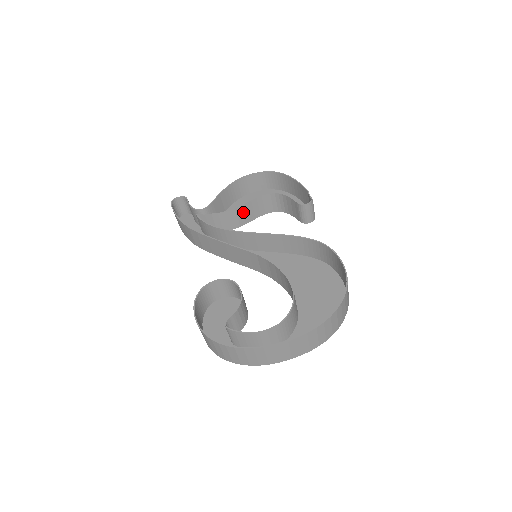
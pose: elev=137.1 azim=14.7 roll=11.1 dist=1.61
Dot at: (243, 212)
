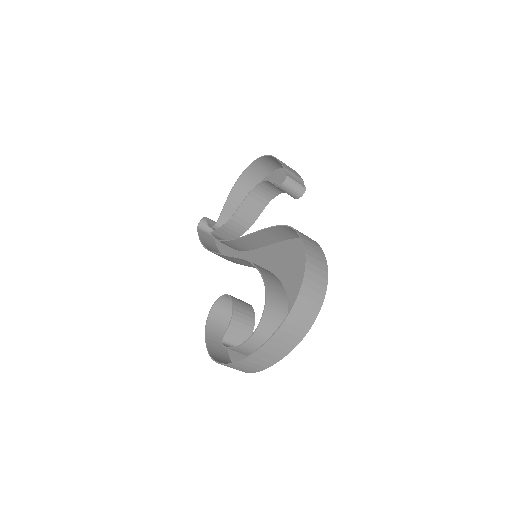
Dot at: (245, 213)
